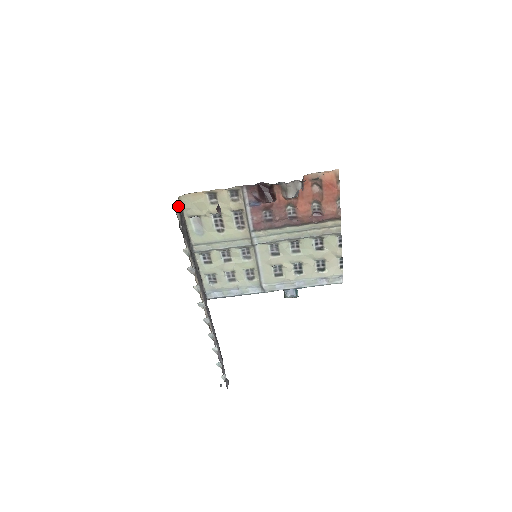
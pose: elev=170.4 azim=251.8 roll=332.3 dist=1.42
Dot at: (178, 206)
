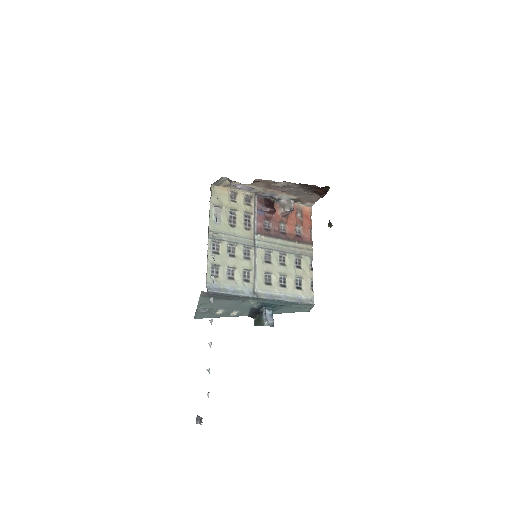
Dot at: (213, 187)
